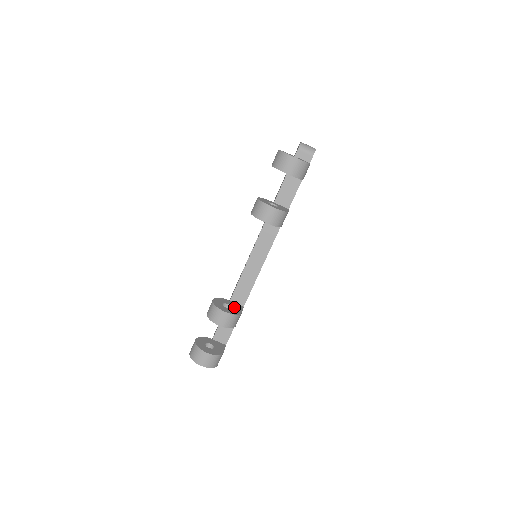
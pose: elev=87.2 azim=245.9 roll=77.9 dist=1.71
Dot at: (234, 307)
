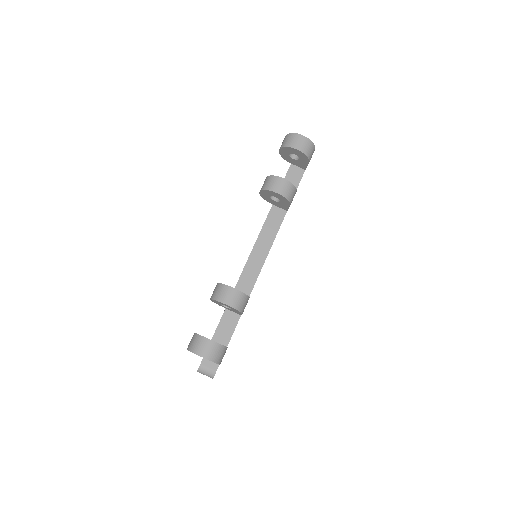
Dot at: occluded
